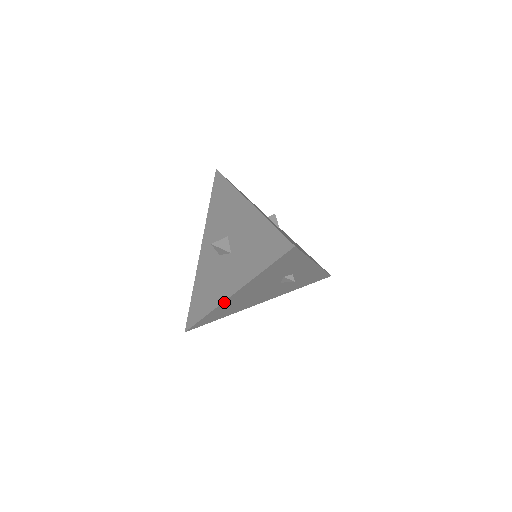
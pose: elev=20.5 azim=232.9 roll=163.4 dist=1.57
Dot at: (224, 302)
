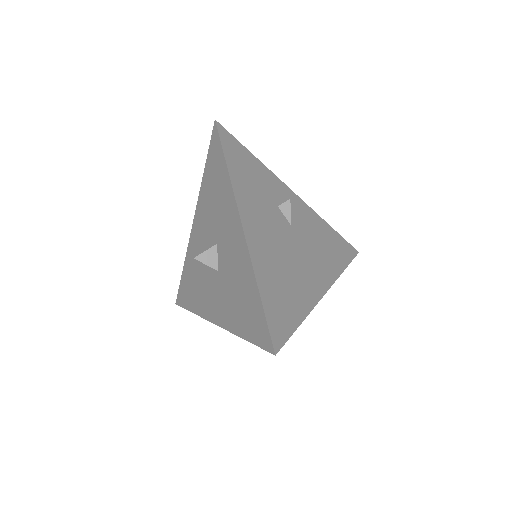
Dot at: (208, 318)
